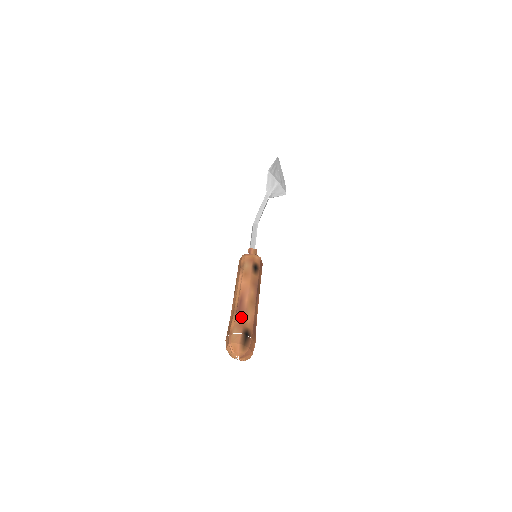
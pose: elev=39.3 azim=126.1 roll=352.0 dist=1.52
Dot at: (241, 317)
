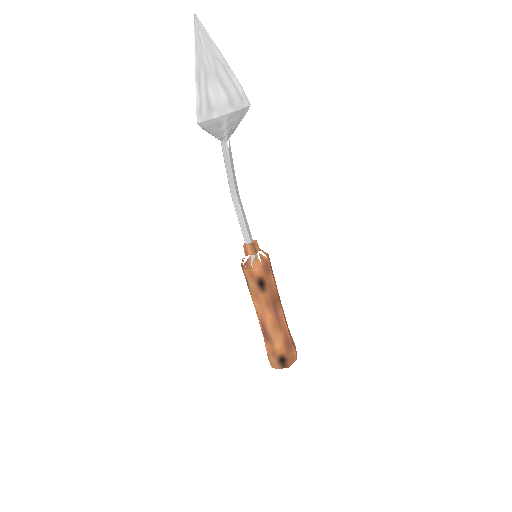
Dot at: (270, 346)
